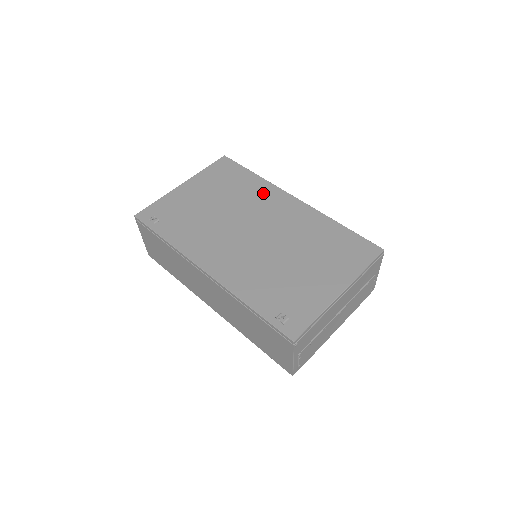
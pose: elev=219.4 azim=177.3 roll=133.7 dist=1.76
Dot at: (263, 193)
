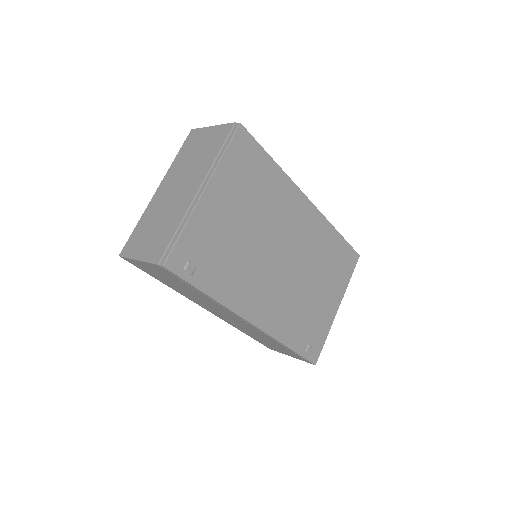
Dot at: (286, 198)
